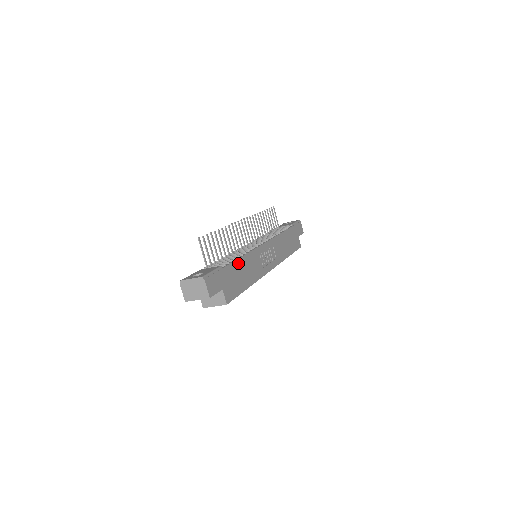
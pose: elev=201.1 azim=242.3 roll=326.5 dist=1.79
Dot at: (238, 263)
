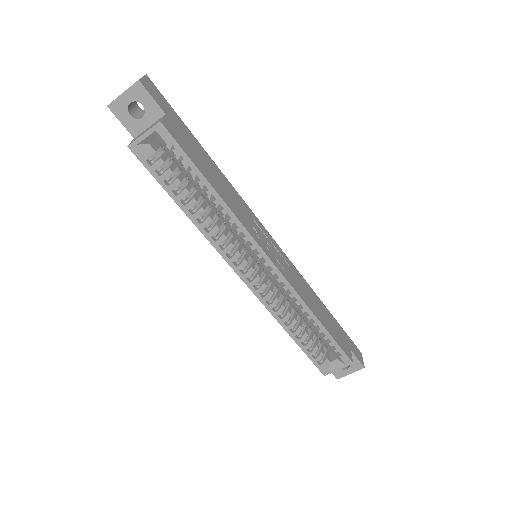
Dot at: (212, 163)
